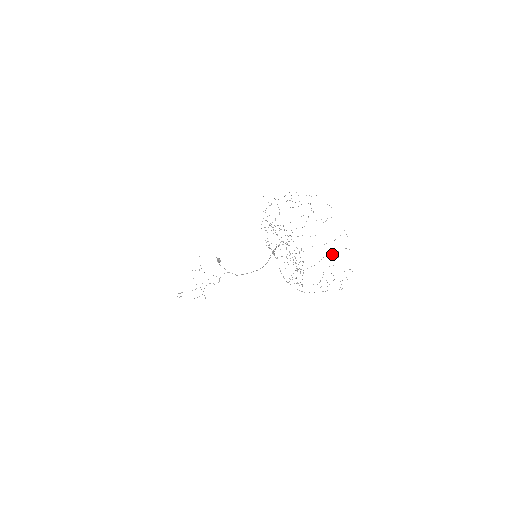
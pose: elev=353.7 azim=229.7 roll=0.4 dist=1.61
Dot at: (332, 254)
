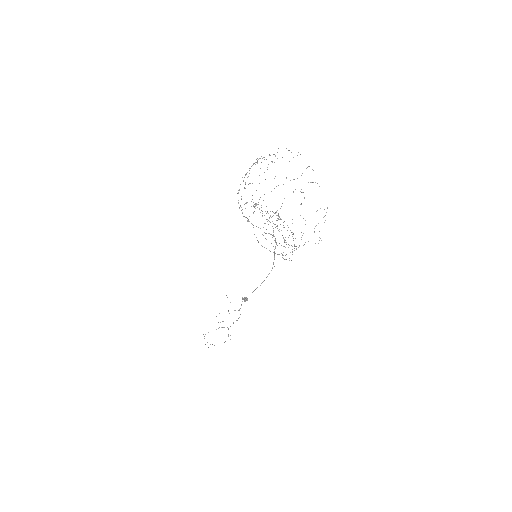
Dot at: occluded
